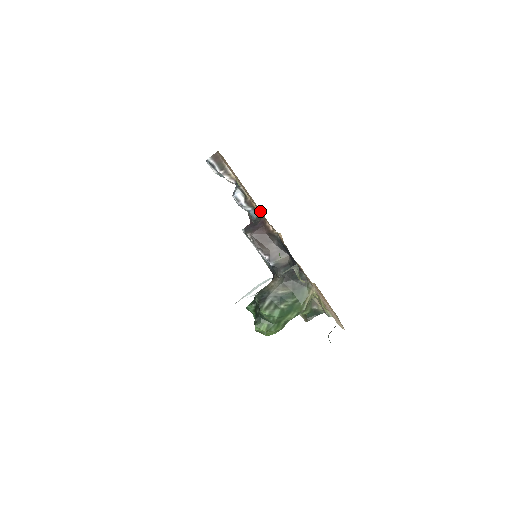
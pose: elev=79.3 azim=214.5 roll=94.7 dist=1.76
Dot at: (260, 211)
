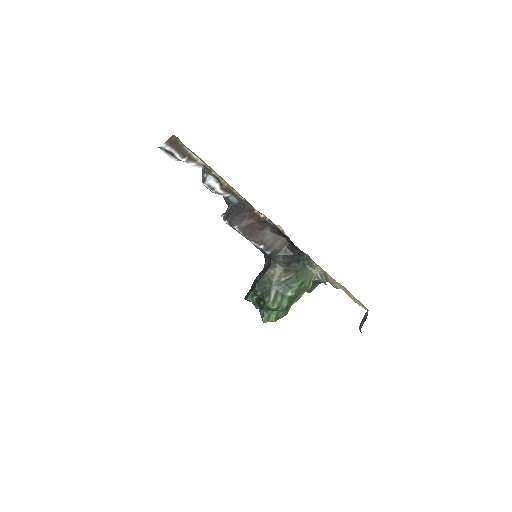
Dot at: occluded
